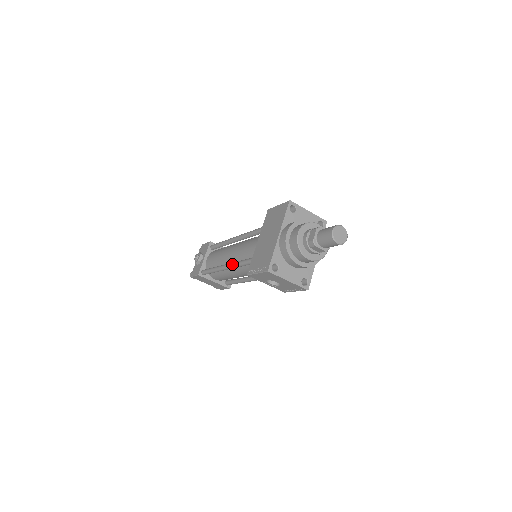
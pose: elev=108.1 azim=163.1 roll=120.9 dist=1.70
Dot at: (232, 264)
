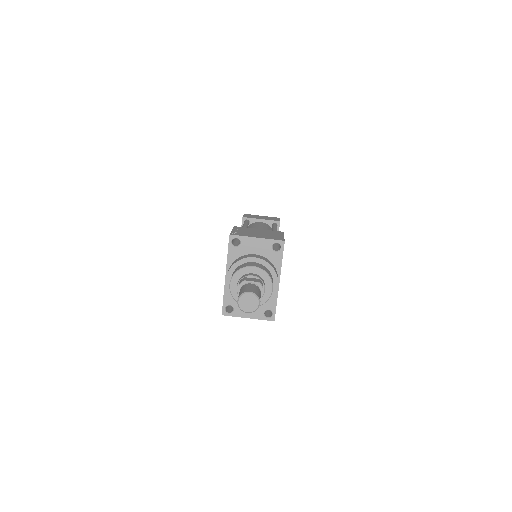
Dot at: occluded
